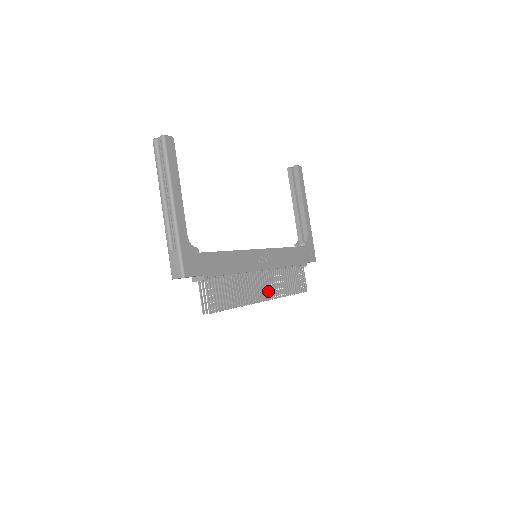
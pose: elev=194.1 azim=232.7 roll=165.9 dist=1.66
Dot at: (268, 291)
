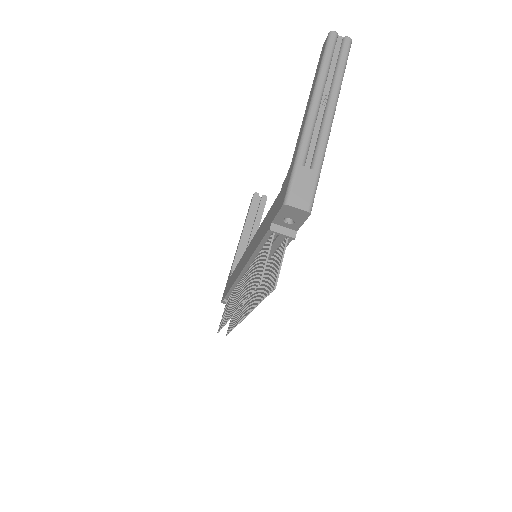
Dot at: (246, 307)
